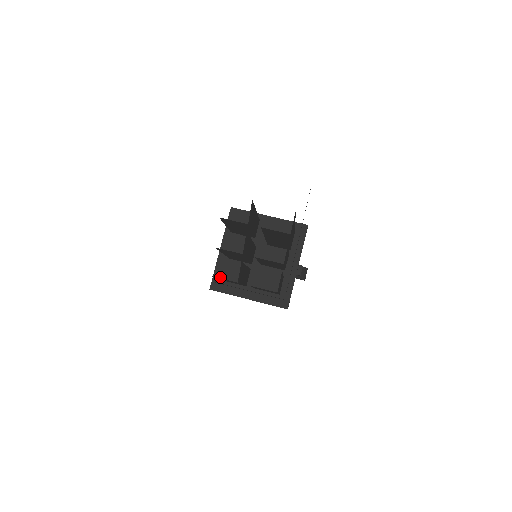
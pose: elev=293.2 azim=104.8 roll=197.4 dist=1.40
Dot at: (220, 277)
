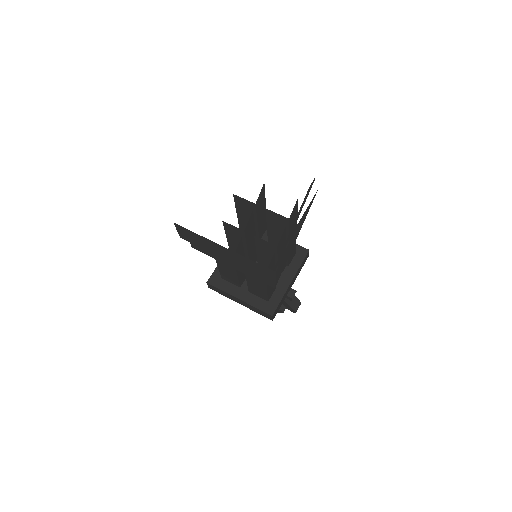
Dot at: (219, 274)
